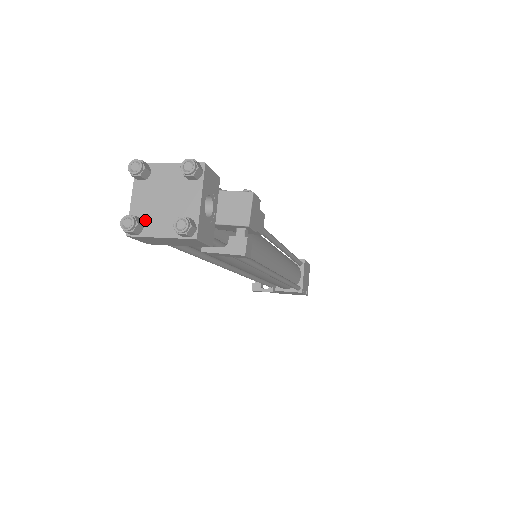
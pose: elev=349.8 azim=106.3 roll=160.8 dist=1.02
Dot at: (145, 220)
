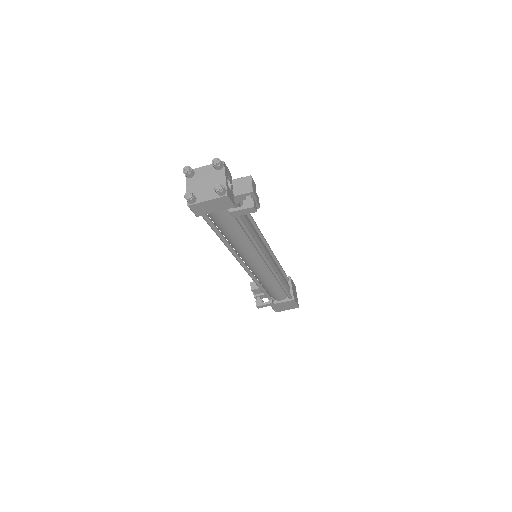
Dot at: (196, 195)
